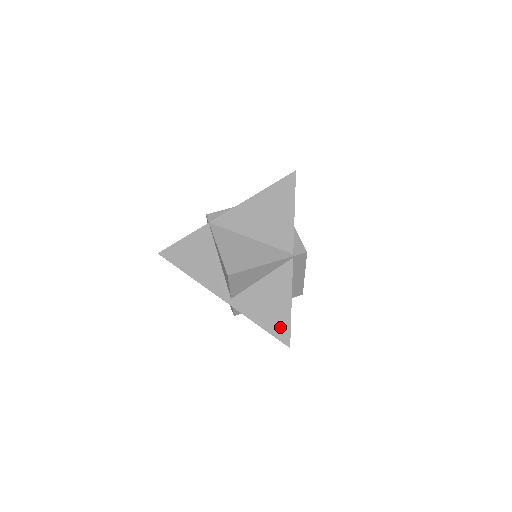
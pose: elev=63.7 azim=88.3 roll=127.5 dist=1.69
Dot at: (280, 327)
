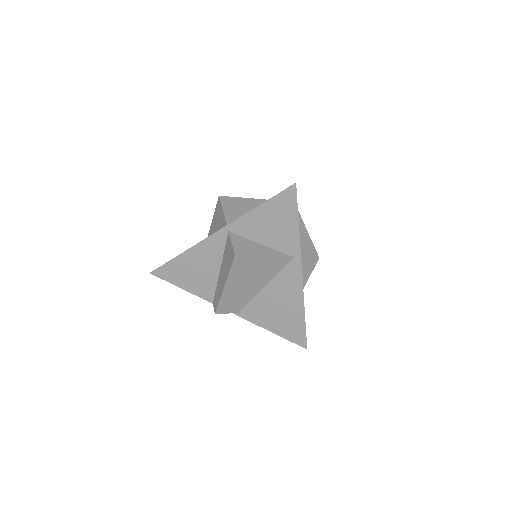
Dot at: occluded
